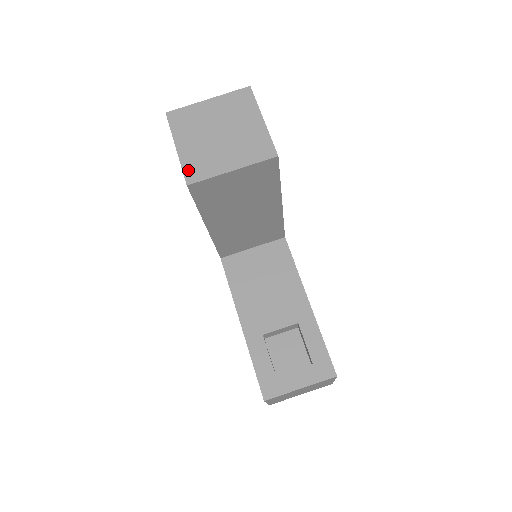
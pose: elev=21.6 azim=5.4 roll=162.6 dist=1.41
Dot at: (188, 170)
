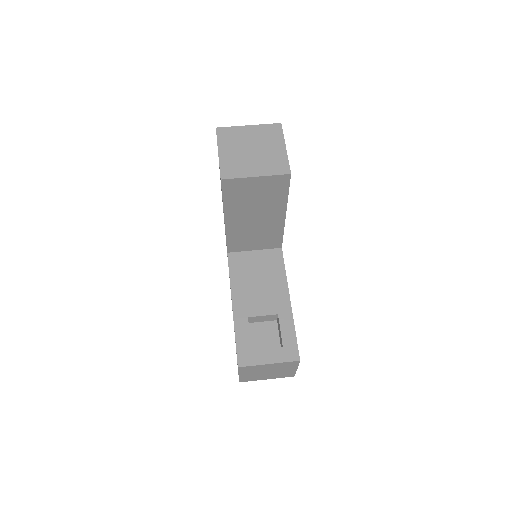
Dot at: (224, 169)
